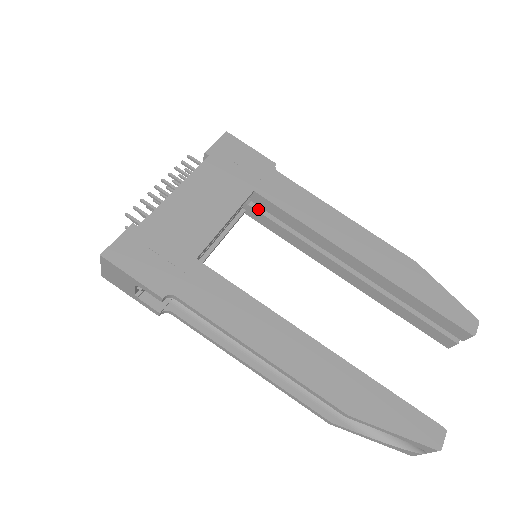
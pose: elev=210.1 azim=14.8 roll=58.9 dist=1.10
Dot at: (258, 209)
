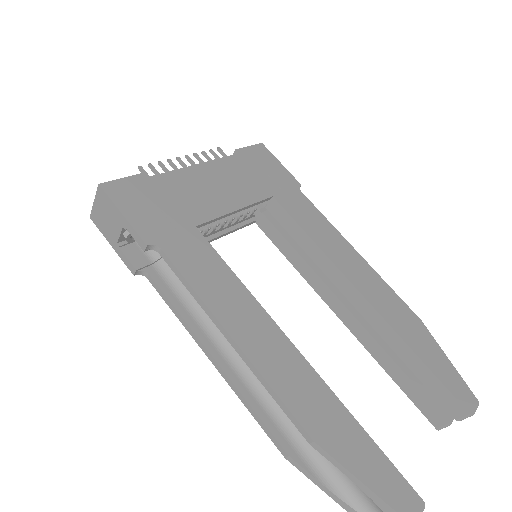
Dot at: (271, 220)
